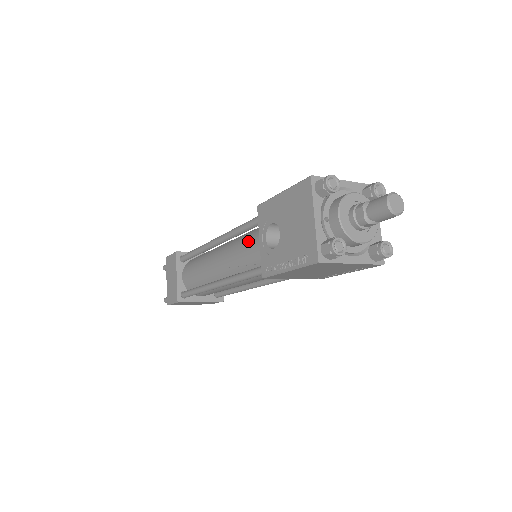
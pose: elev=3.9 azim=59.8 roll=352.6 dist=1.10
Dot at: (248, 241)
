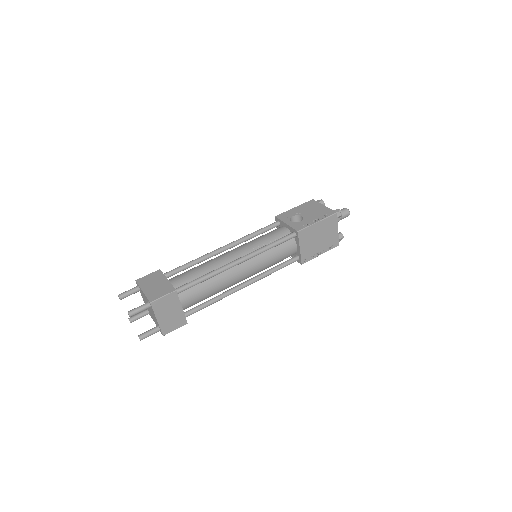
Dot at: (266, 234)
